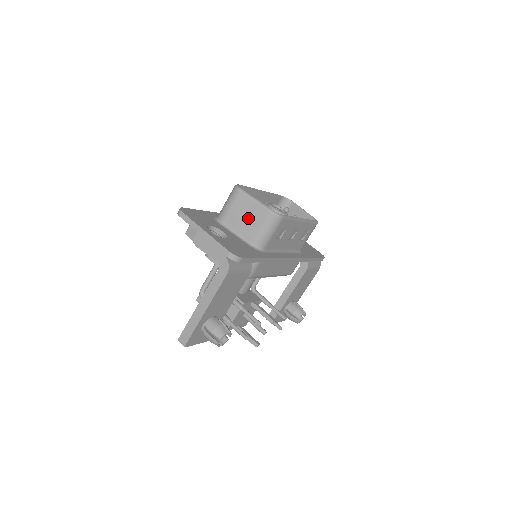
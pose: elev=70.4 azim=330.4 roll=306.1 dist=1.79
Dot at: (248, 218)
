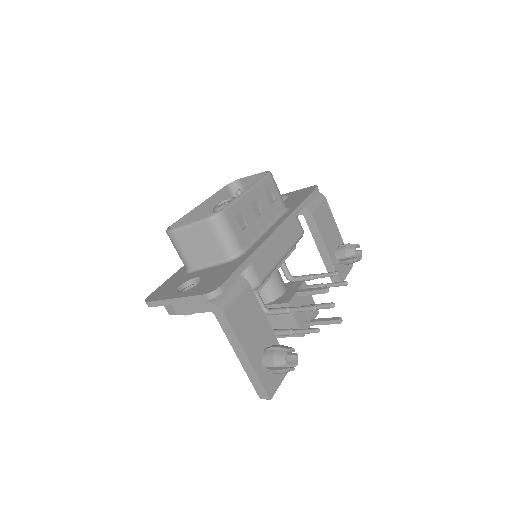
Dot at: (201, 244)
